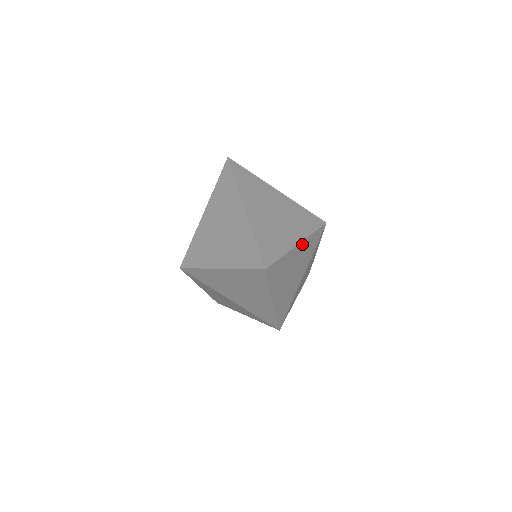
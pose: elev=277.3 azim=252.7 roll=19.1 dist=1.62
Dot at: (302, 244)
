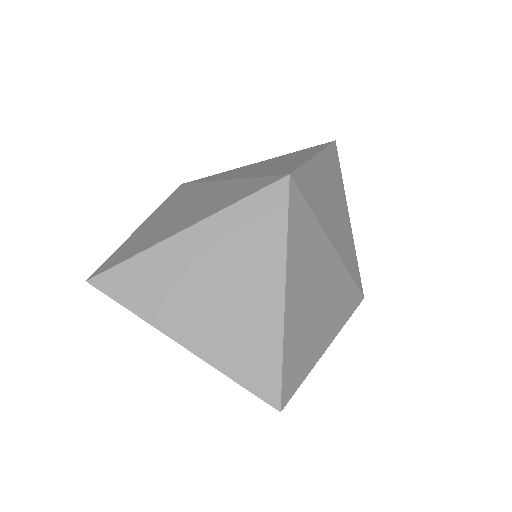
Dot at: (289, 275)
